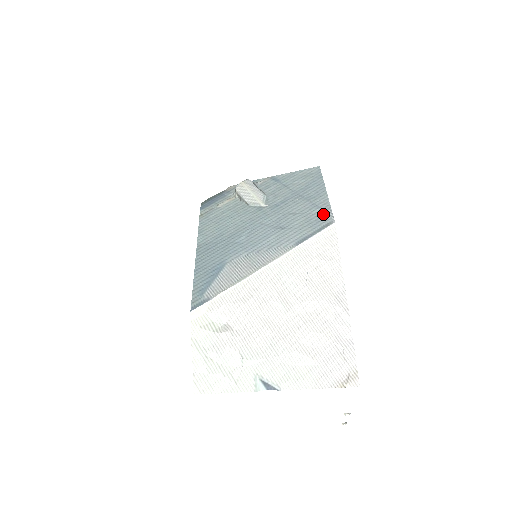
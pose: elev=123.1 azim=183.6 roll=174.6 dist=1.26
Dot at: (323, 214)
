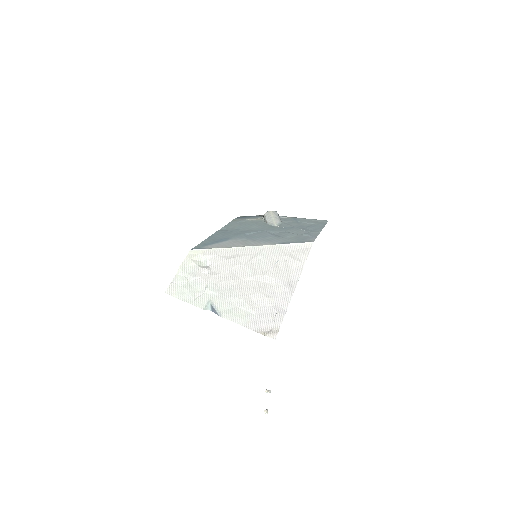
Dot at: (309, 237)
